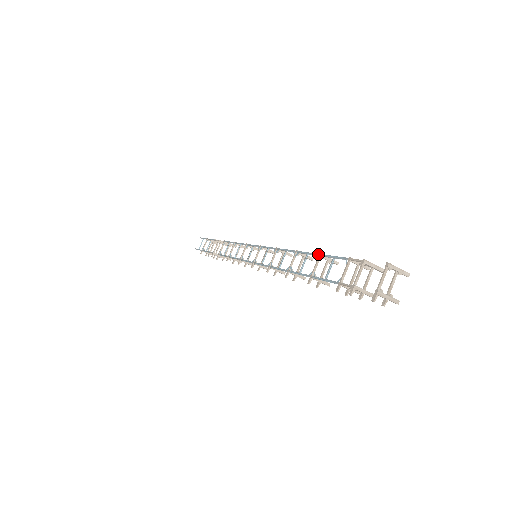
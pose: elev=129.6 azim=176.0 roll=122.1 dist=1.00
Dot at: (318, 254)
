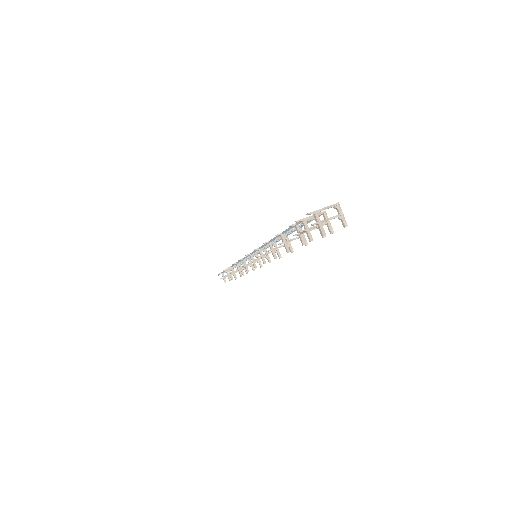
Dot at: occluded
